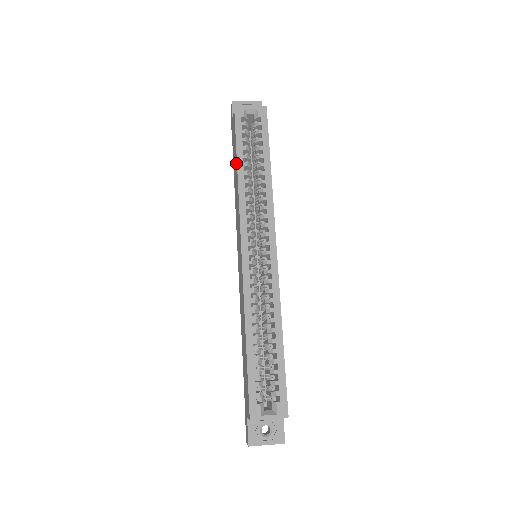
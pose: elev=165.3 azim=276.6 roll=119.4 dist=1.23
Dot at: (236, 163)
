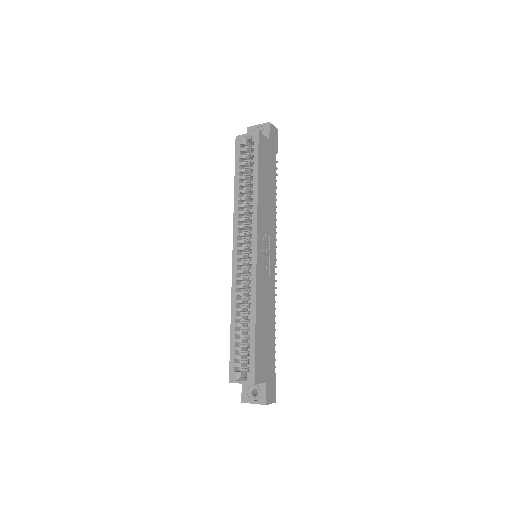
Dot at: occluded
